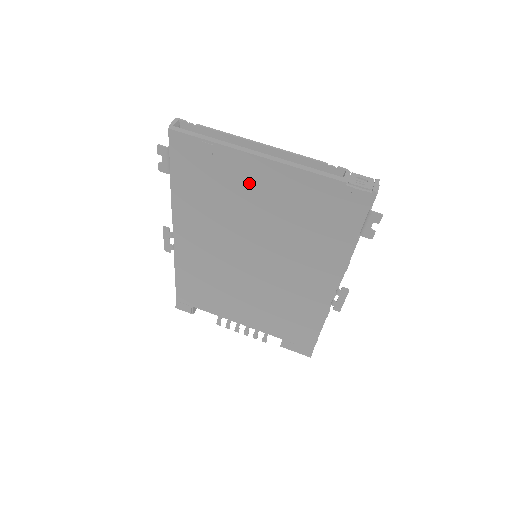
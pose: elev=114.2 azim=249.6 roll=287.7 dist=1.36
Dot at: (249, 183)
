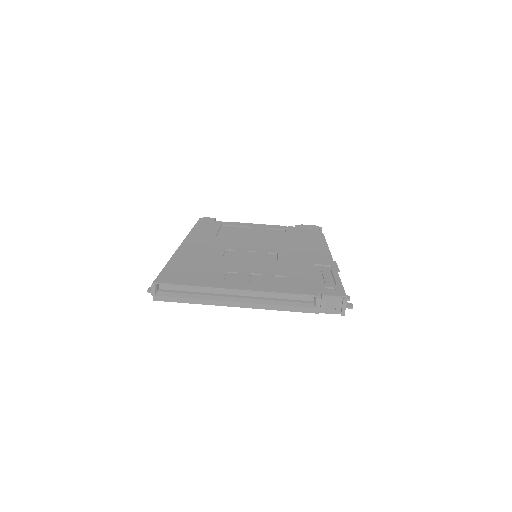
Dot at: occluded
